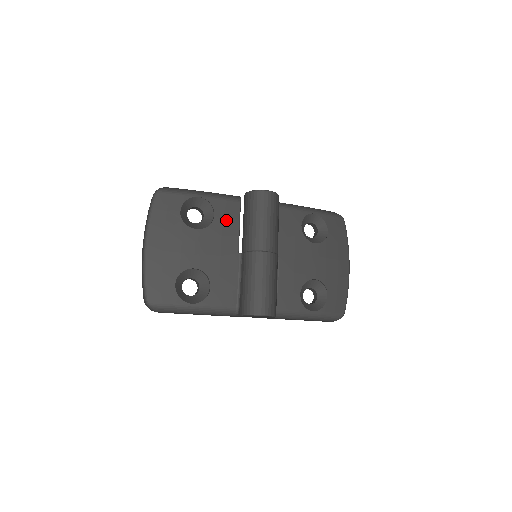
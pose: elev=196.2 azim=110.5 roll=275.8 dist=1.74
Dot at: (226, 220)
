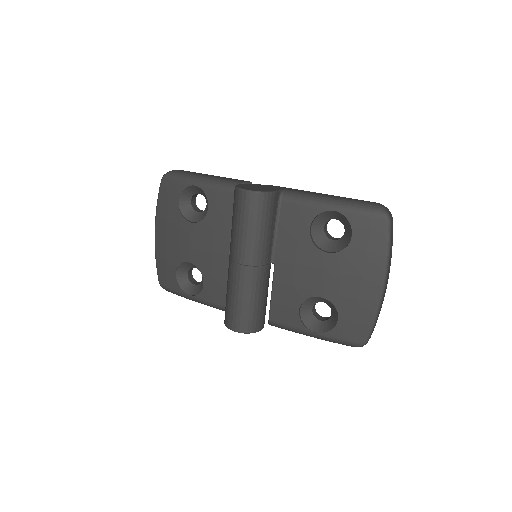
Dot at: (219, 215)
